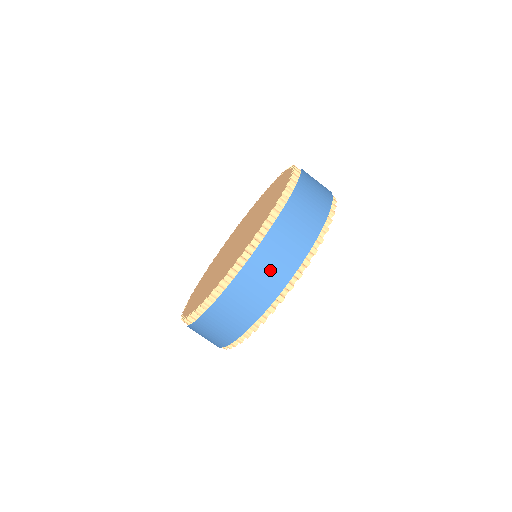
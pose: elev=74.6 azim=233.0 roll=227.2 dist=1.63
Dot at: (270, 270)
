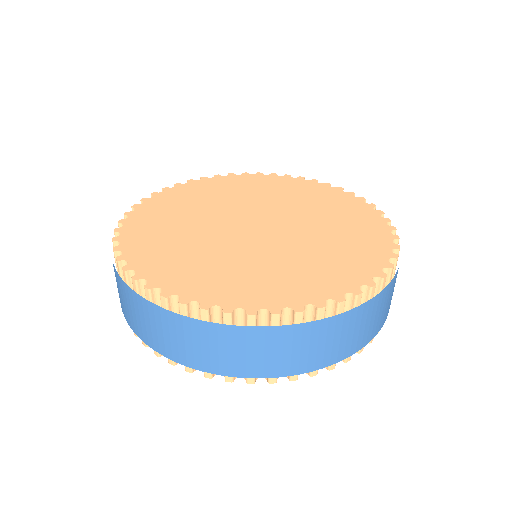
Dot at: (208, 349)
